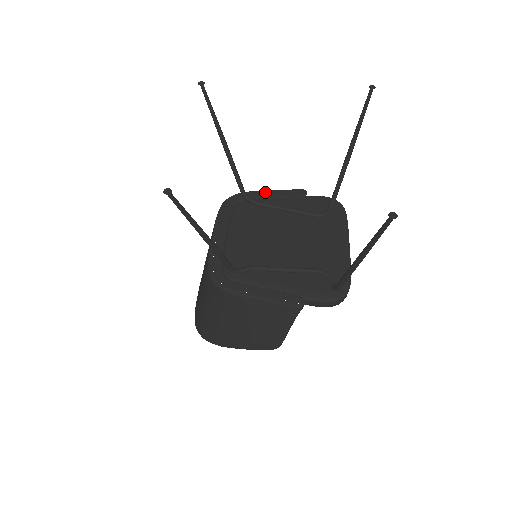
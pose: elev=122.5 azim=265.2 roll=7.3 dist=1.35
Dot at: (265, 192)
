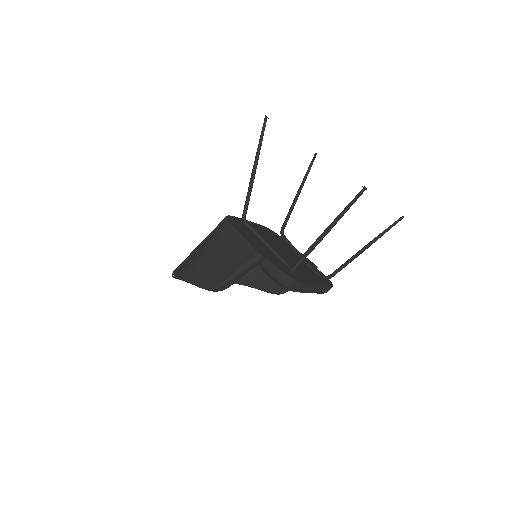
Dot at: occluded
